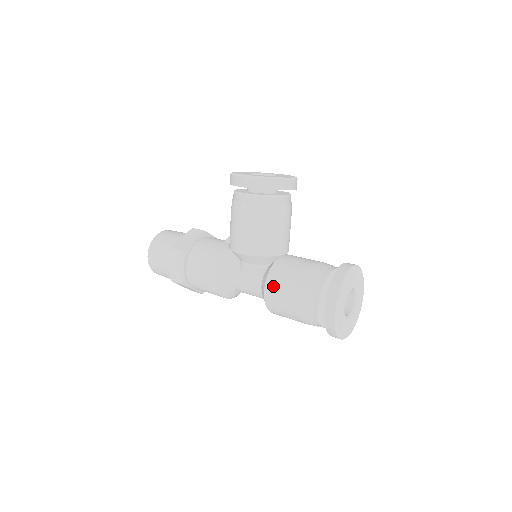
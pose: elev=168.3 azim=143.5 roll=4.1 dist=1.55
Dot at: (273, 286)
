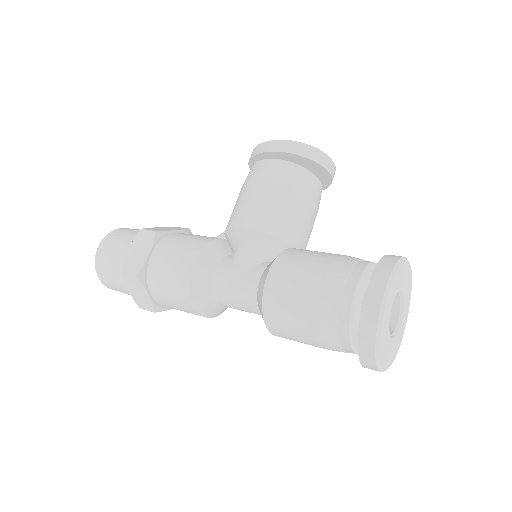
Dot at: (283, 268)
